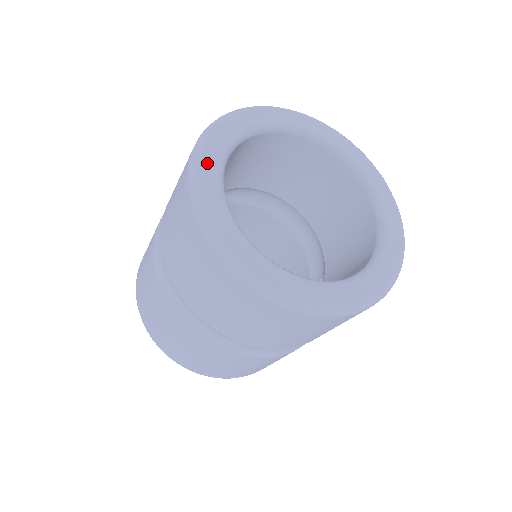
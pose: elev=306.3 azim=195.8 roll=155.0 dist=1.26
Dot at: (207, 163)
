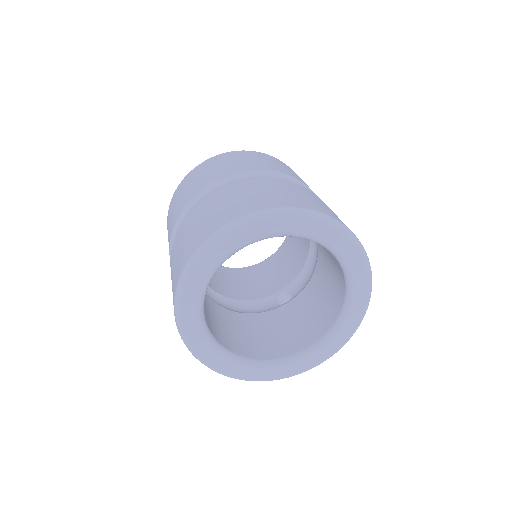
Dot at: (214, 253)
